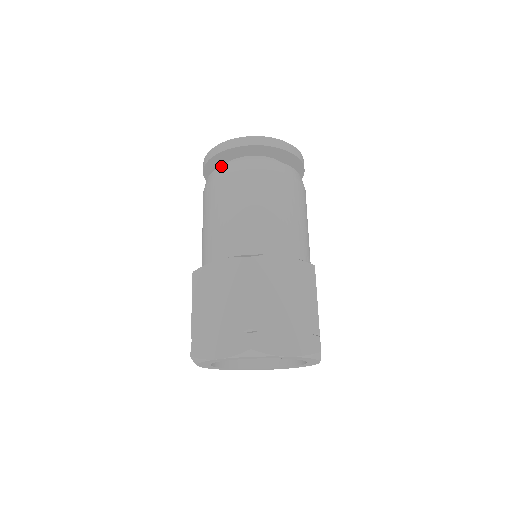
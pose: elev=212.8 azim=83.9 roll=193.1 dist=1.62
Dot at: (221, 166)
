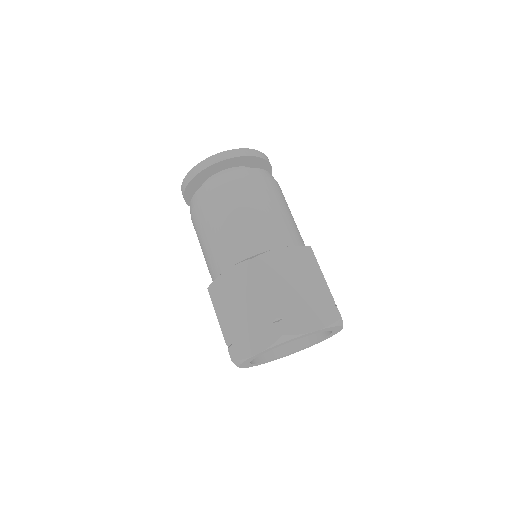
Dot at: (200, 188)
